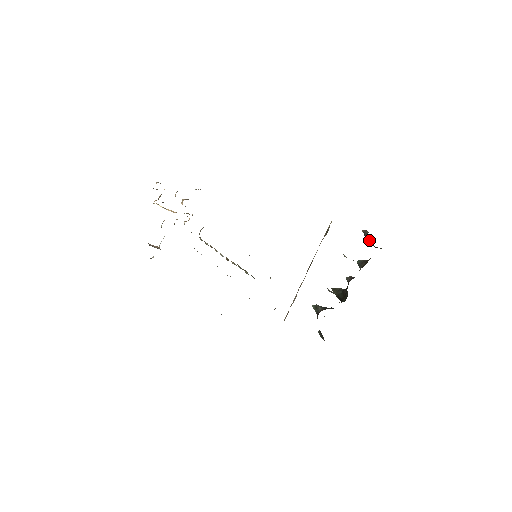
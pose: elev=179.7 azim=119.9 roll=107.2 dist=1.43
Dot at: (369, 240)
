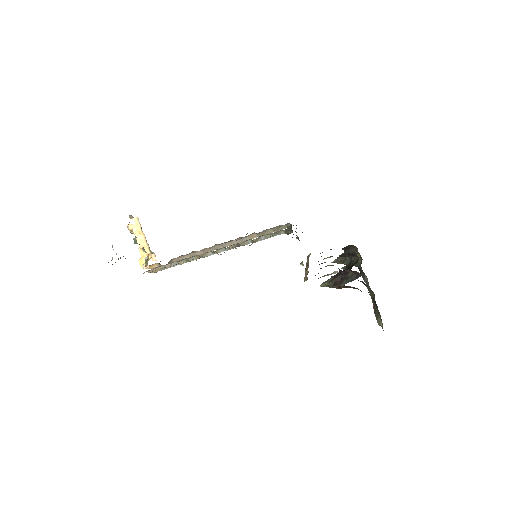
Dot at: (345, 257)
